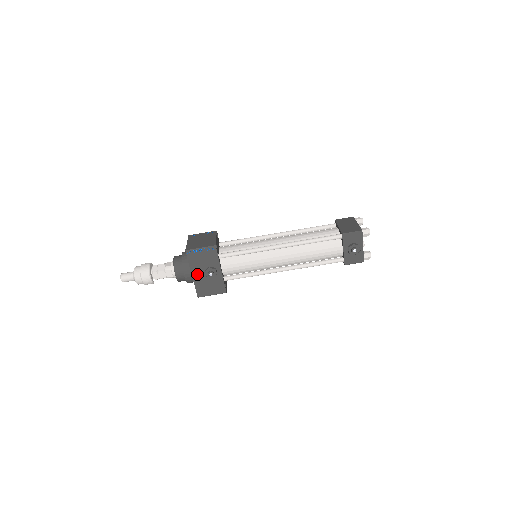
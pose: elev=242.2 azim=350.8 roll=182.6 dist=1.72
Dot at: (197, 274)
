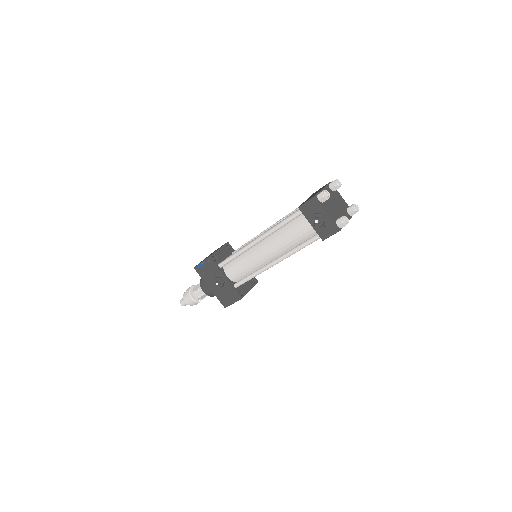
Dot at: (212, 286)
